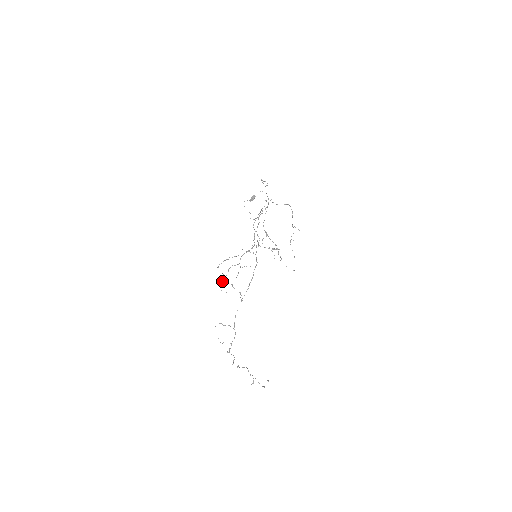
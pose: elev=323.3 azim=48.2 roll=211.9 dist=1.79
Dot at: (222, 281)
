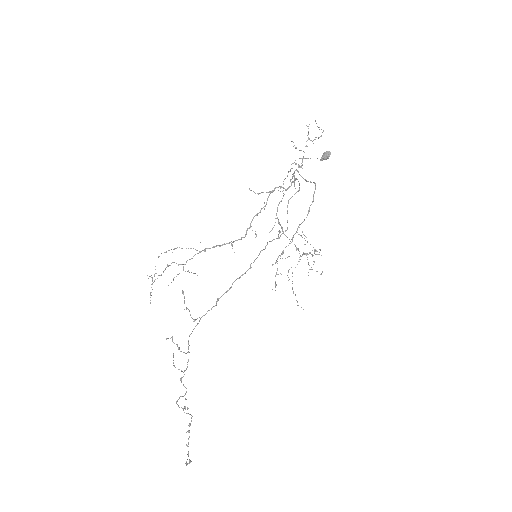
Dot at: occluded
